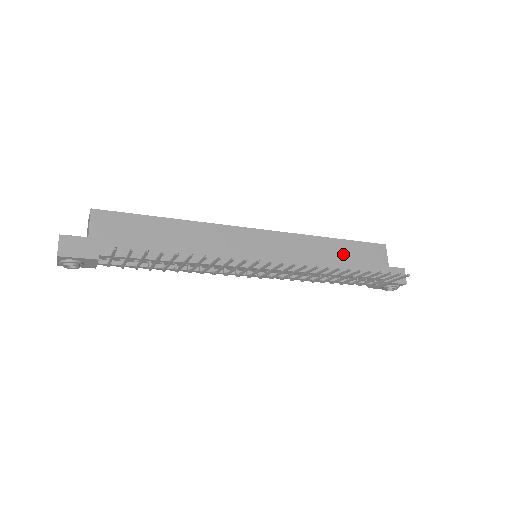
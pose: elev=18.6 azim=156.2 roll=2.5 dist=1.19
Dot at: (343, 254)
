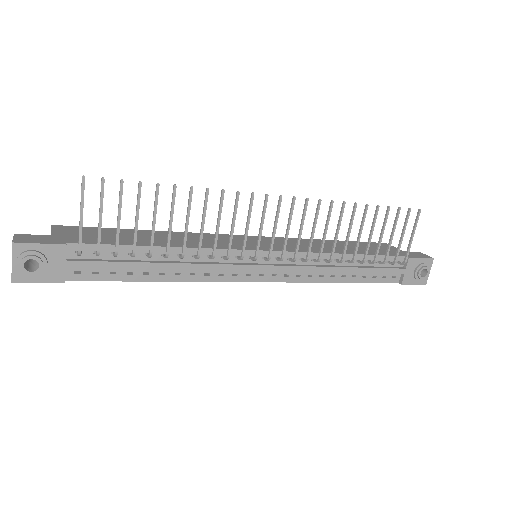
Dot at: (348, 246)
